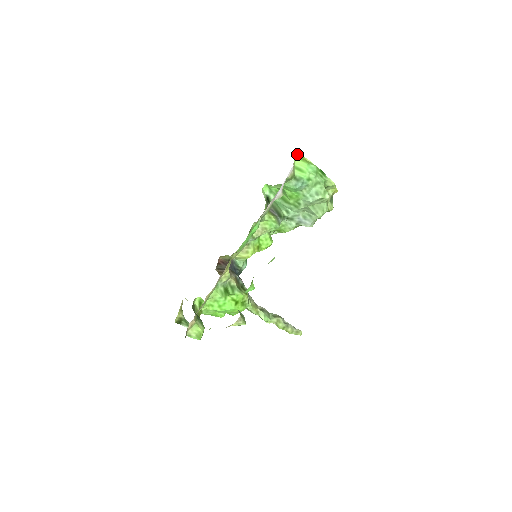
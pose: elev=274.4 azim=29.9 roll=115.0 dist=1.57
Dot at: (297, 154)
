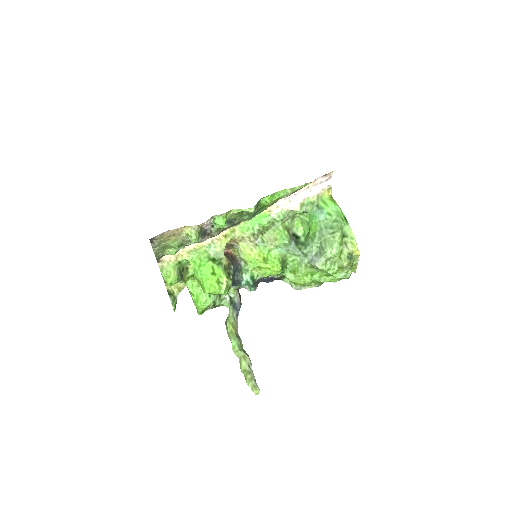
Dot at: (329, 194)
